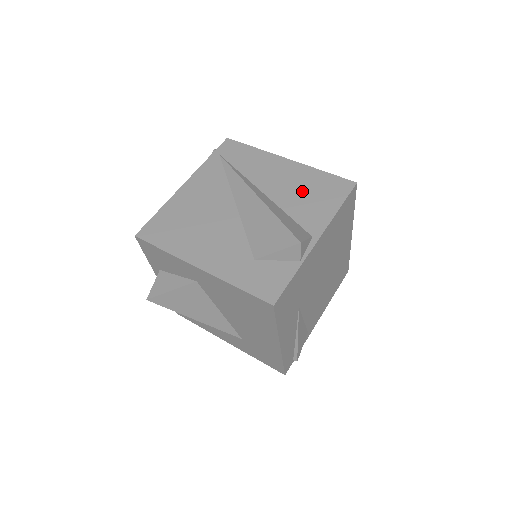
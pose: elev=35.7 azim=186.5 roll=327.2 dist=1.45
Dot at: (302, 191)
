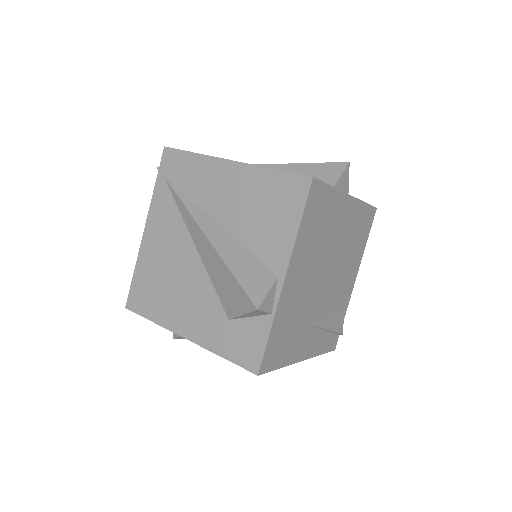
Dot at: (255, 209)
